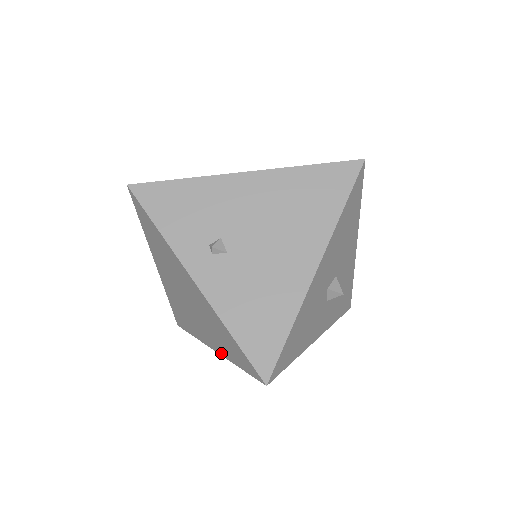
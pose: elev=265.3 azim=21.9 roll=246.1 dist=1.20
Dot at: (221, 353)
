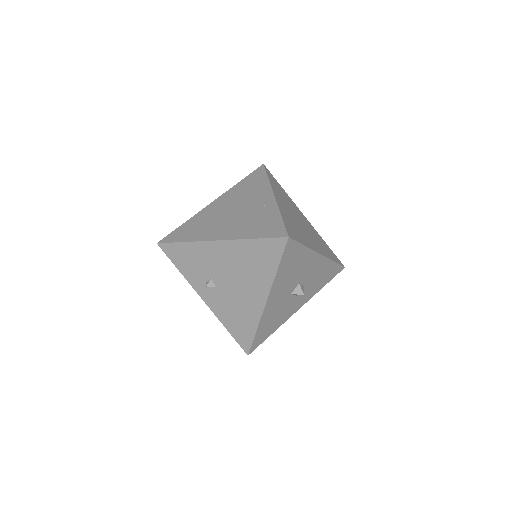
Dot at: occluded
